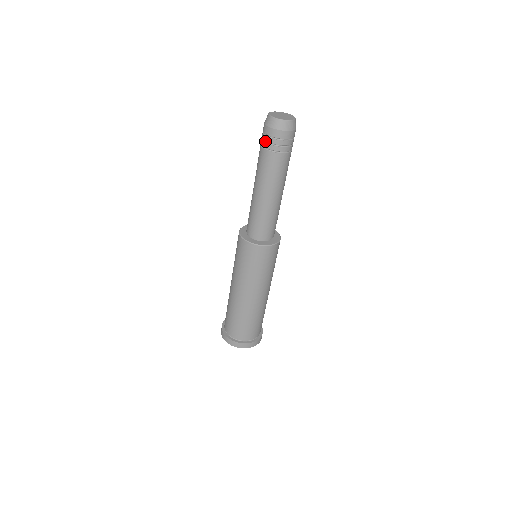
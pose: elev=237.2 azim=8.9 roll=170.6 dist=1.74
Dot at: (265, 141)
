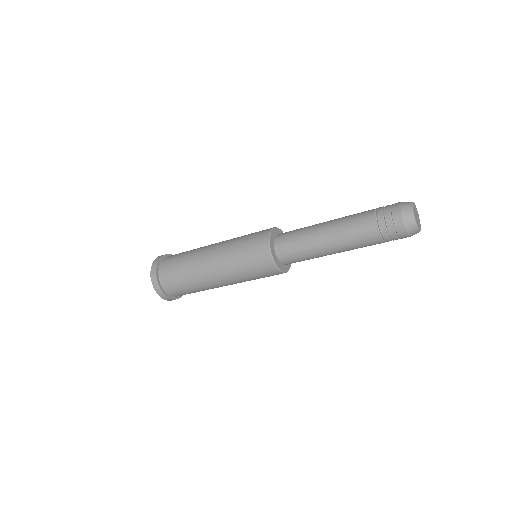
Dot at: (385, 220)
